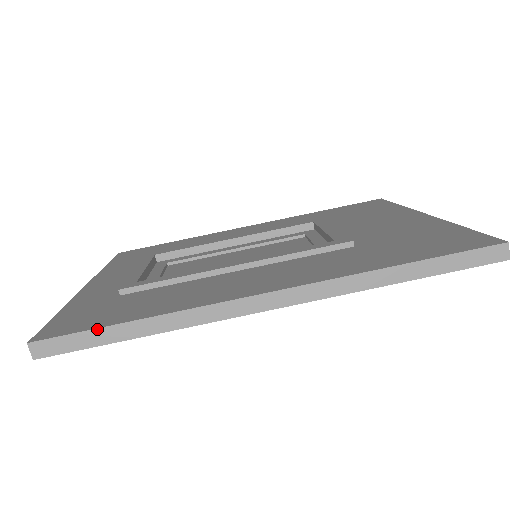
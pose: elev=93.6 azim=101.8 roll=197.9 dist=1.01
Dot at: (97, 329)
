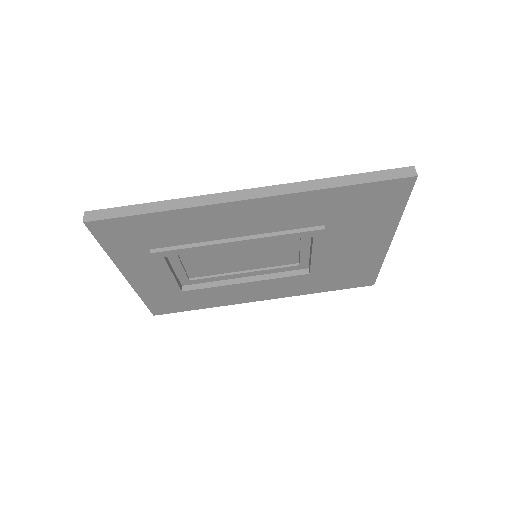
Dot at: (131, 206)
